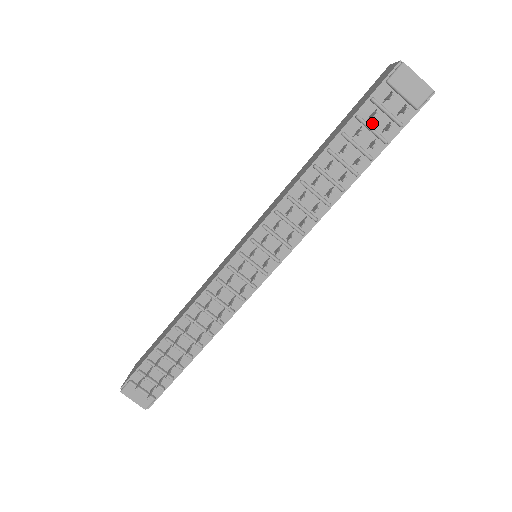
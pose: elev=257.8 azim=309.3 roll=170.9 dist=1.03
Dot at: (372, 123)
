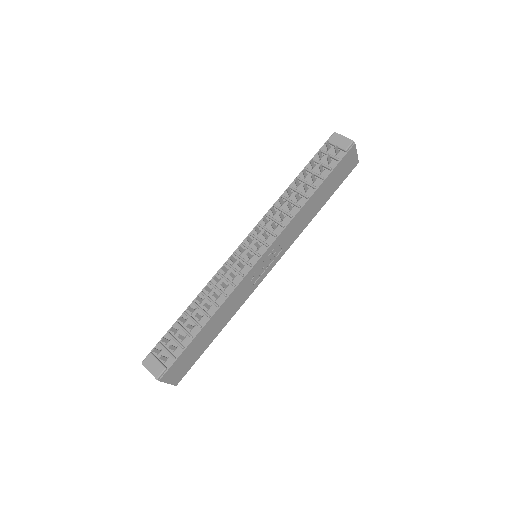
Dot at: (322, 162)
